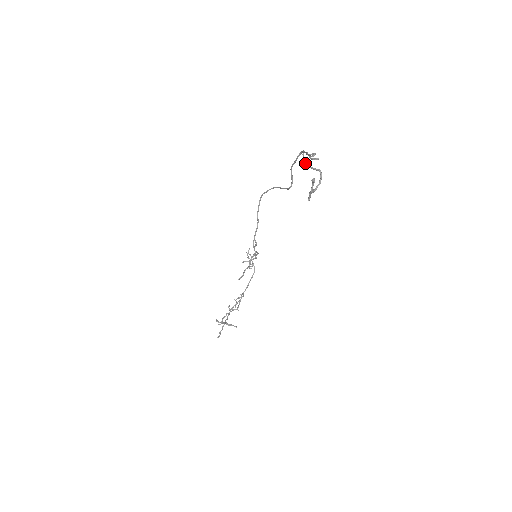
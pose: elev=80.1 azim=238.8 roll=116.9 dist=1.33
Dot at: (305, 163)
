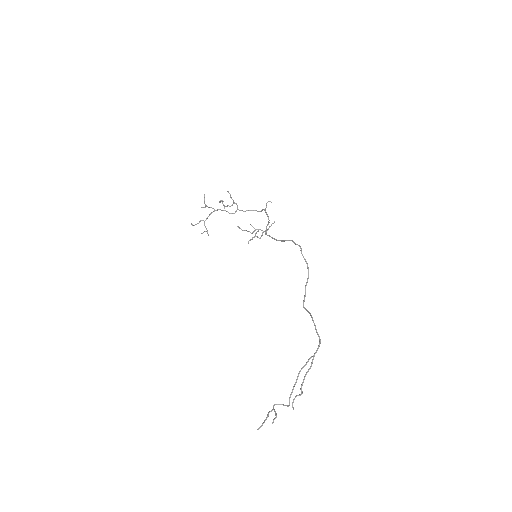
Dot at: occluded
